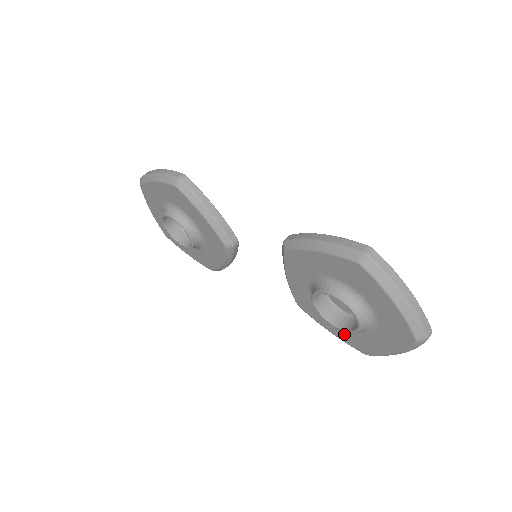
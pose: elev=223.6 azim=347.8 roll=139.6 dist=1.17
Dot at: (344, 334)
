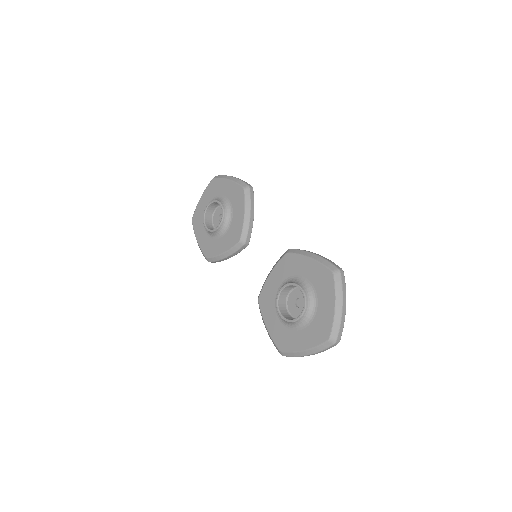
Dot at: (277, 330)
